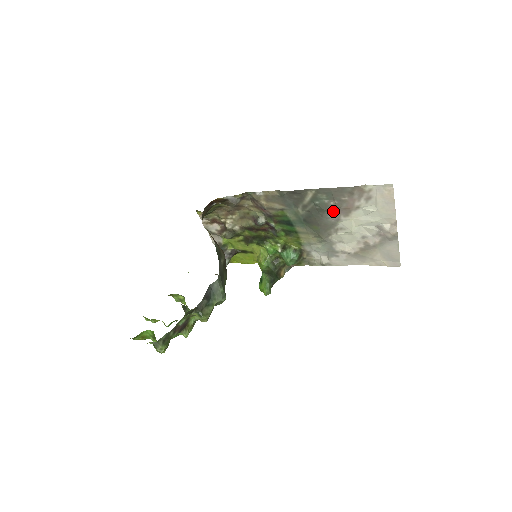
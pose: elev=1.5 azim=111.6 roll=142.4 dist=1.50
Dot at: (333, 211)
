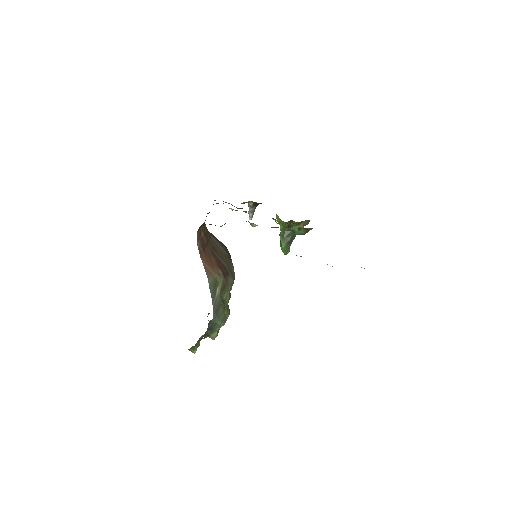
Dot at: occluded
